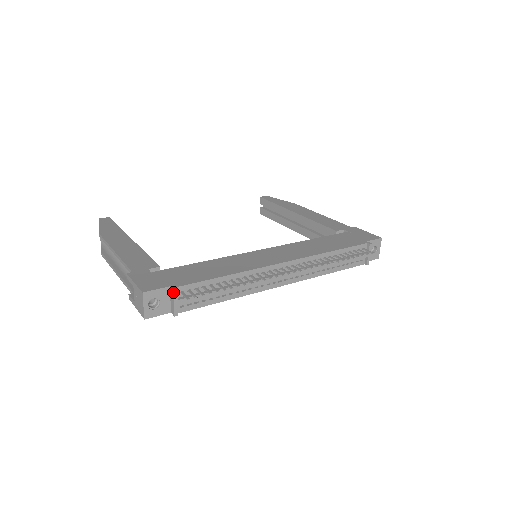
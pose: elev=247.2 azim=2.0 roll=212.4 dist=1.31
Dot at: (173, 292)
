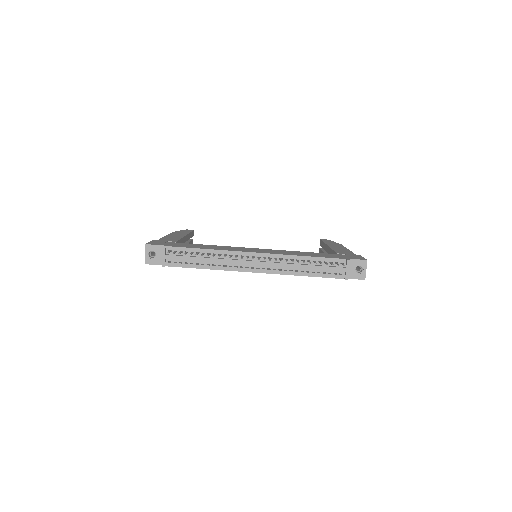
Dot at: (163, 248)
